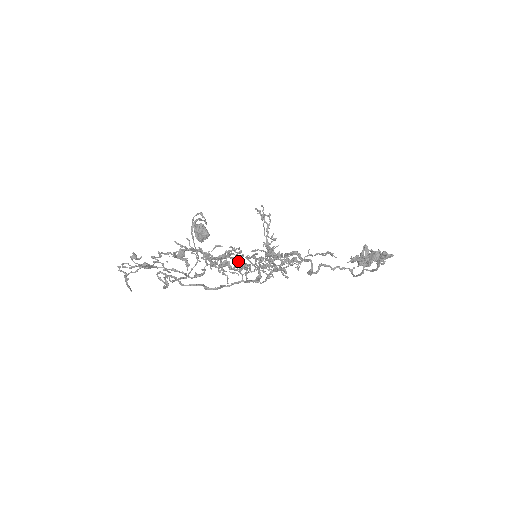
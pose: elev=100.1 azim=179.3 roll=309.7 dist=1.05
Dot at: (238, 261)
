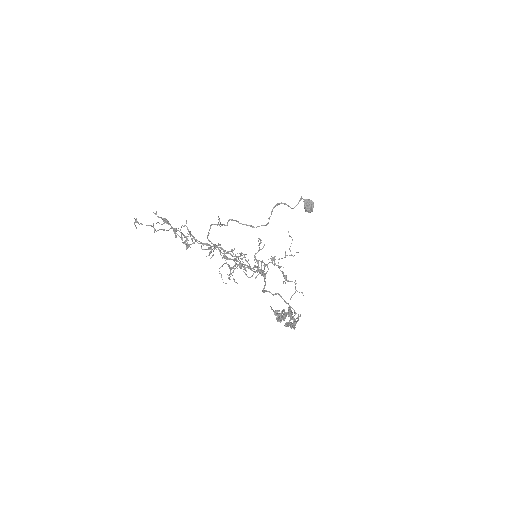
Dot at: (232, 251)
